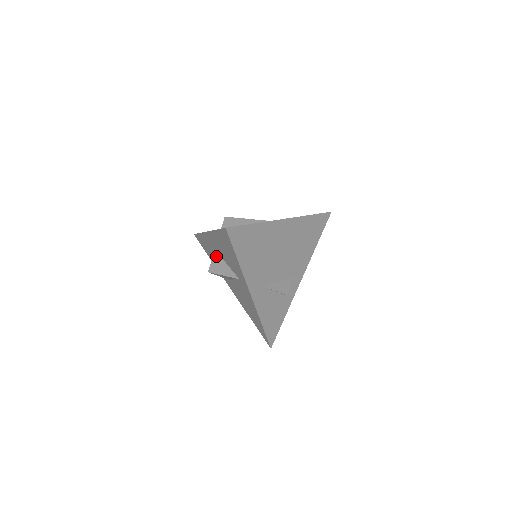
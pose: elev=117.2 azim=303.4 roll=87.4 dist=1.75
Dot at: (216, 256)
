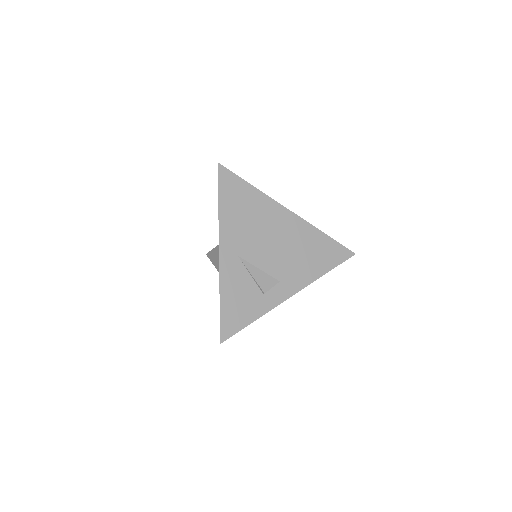
Dot at: occluded
